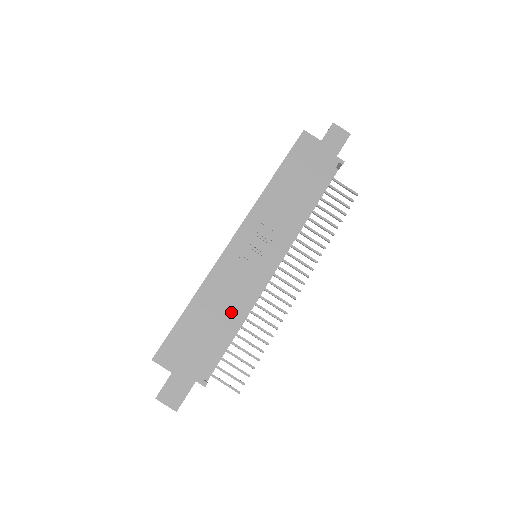
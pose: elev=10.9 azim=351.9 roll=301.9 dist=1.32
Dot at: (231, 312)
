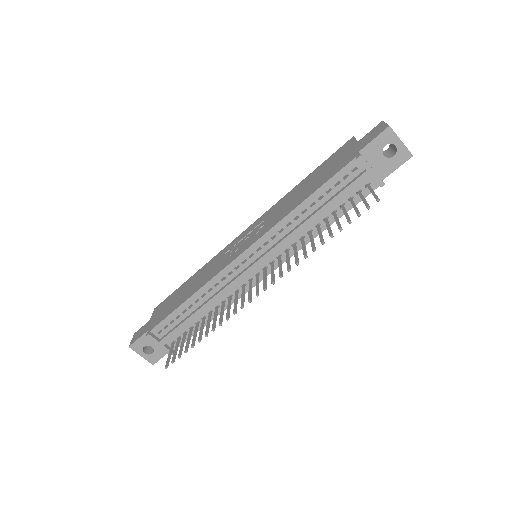
Dot at: (196, 287)
